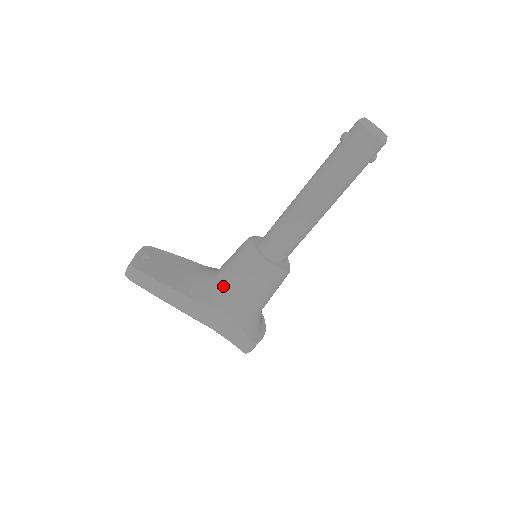
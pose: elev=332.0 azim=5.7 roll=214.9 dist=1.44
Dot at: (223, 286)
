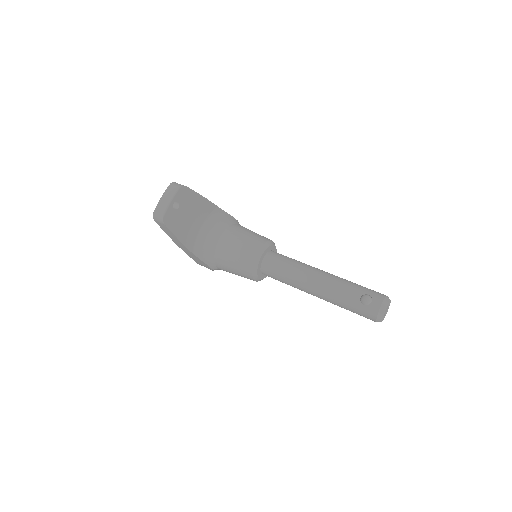
Dot at: (220, 258)
